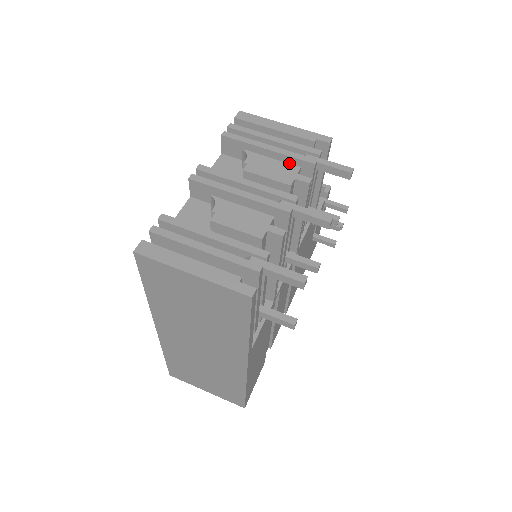
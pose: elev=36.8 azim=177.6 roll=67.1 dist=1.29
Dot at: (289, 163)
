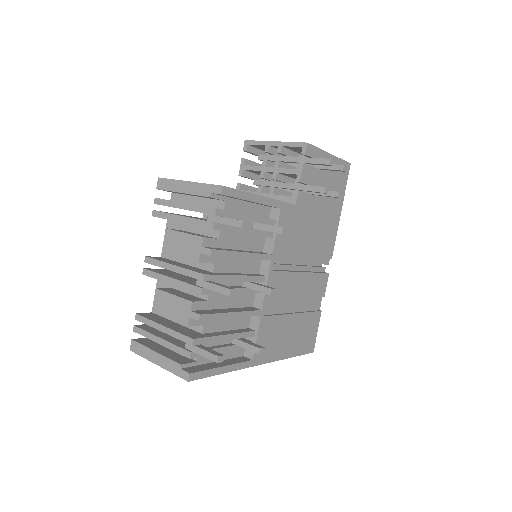
Dot at: occluded
